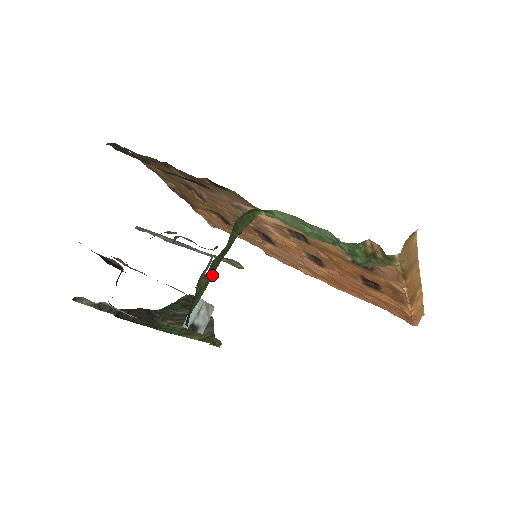
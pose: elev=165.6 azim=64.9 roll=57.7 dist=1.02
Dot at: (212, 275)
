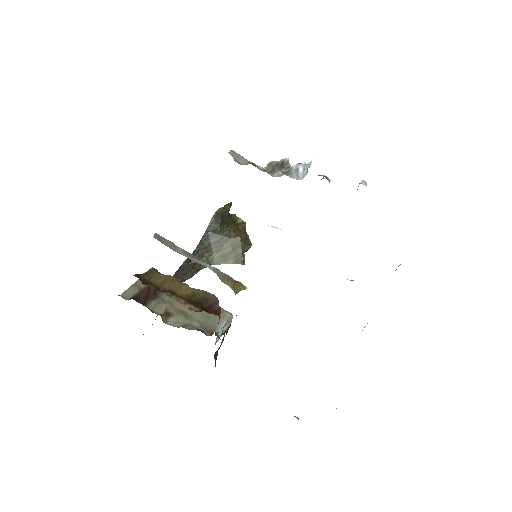
Dot at: (222, 342)
